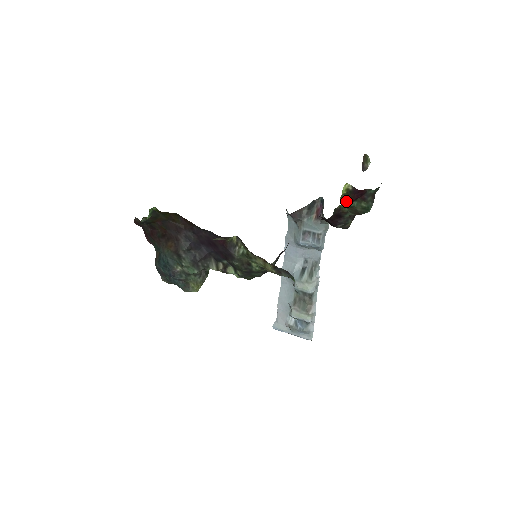
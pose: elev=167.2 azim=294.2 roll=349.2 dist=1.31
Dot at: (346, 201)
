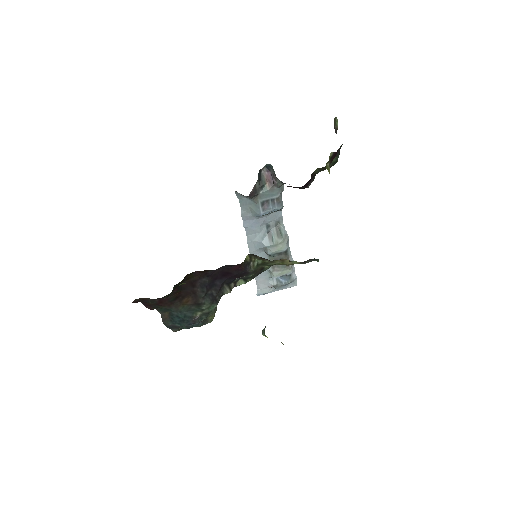
Dot at: (329, 167)
